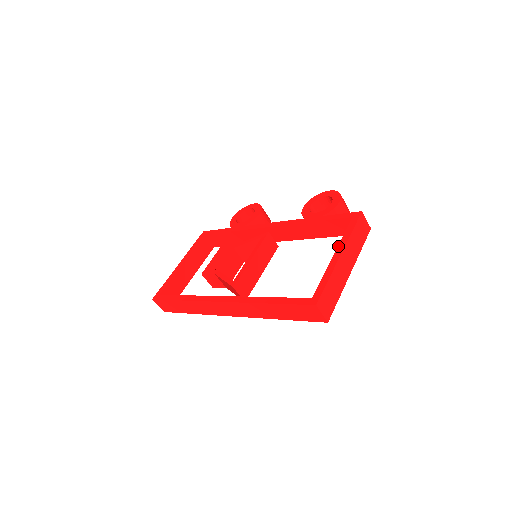
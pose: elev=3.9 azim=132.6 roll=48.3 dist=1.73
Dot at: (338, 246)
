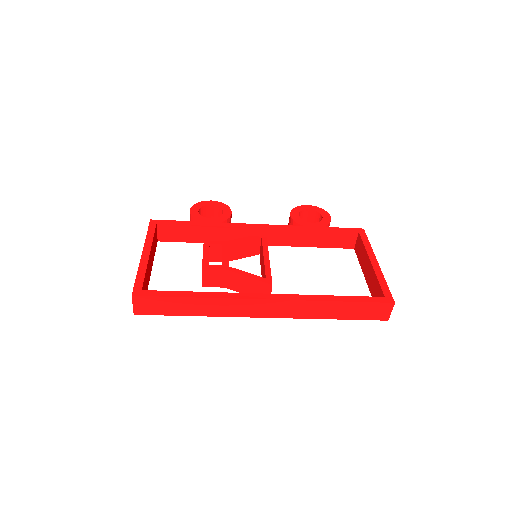
Dot at: (368, 255)
